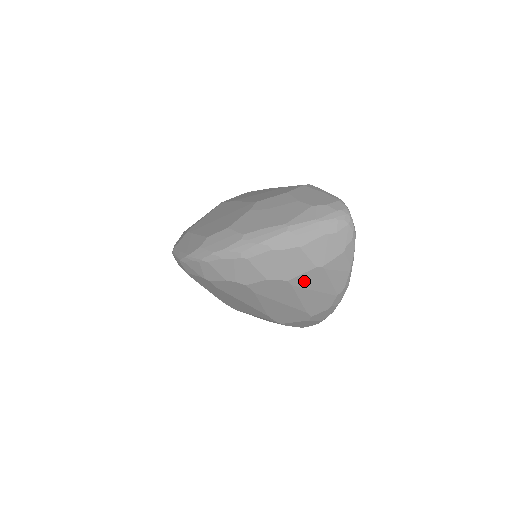
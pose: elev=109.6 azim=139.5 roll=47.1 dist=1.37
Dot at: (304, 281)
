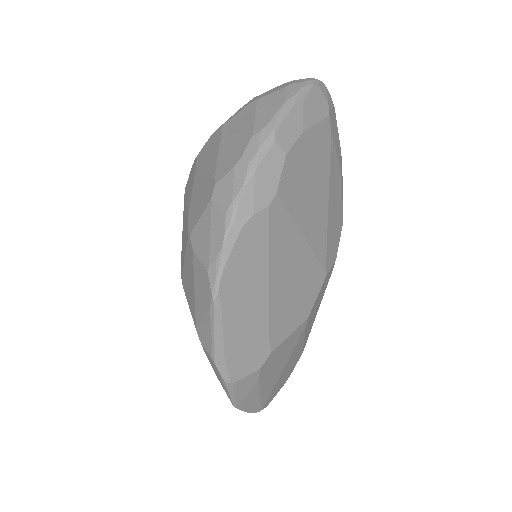
Dot at: (234, 123)
